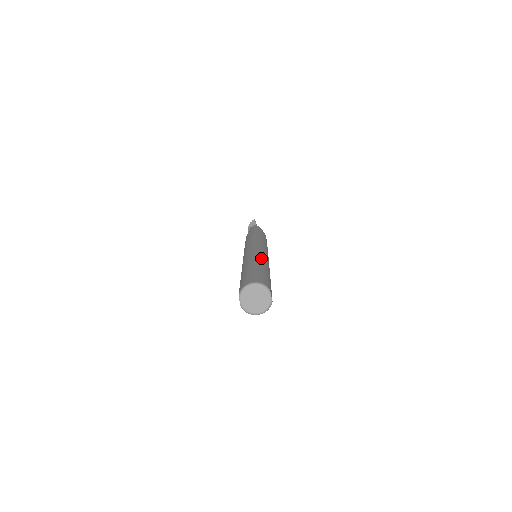
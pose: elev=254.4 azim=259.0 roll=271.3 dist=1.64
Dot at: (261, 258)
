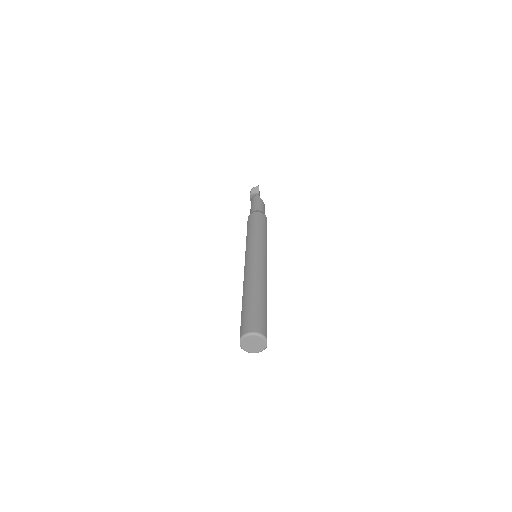
Dot at: (262, 280)
